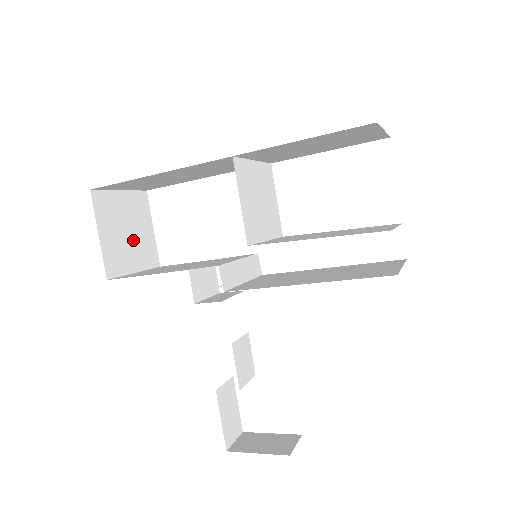
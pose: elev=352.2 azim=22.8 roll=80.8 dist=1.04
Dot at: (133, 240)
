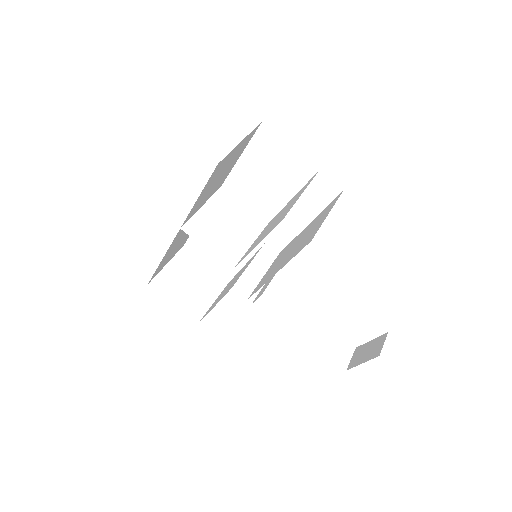
Dot at: (197, 285)
